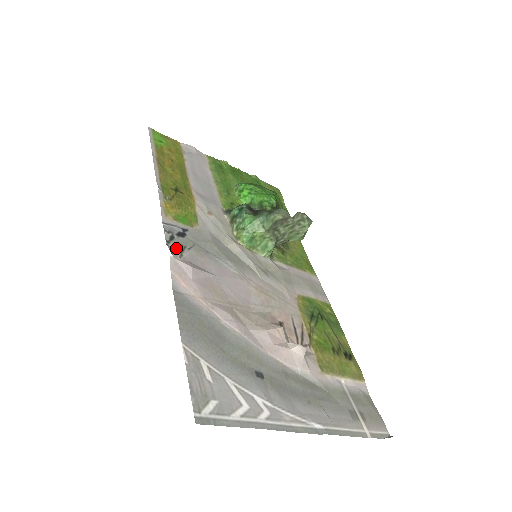
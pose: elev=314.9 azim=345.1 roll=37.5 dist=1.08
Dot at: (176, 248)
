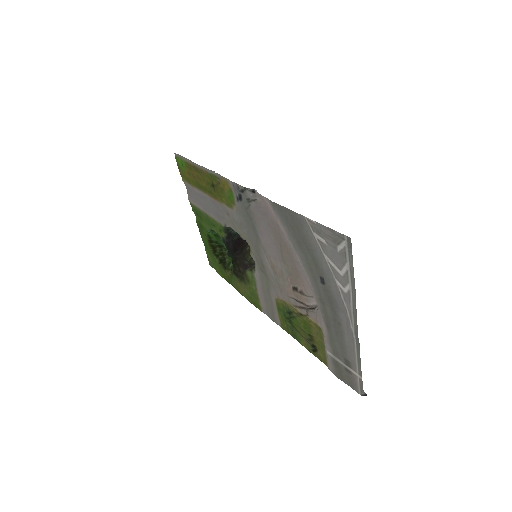
Dot at: (249, 195)
